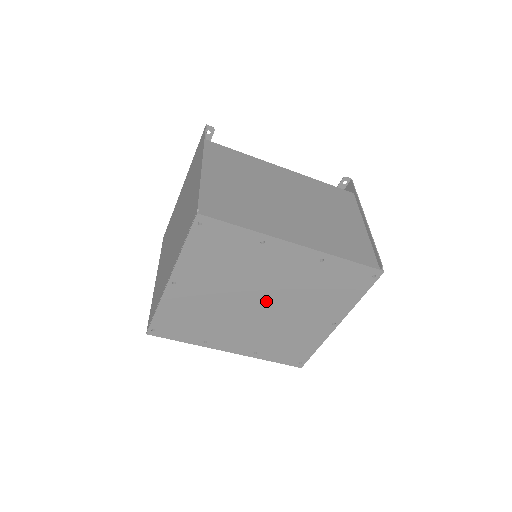
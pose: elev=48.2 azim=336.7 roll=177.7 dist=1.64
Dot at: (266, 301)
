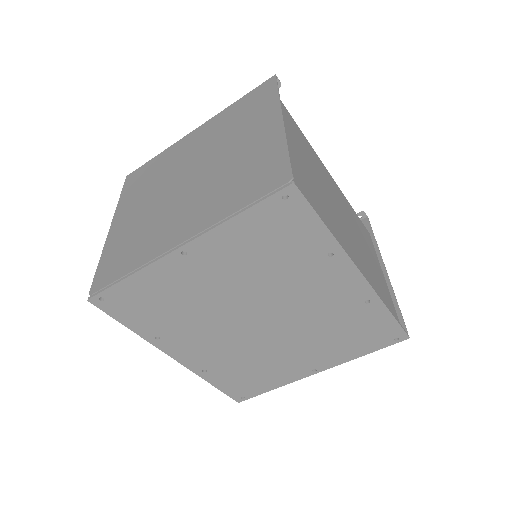
Dot at: (271, 320)
